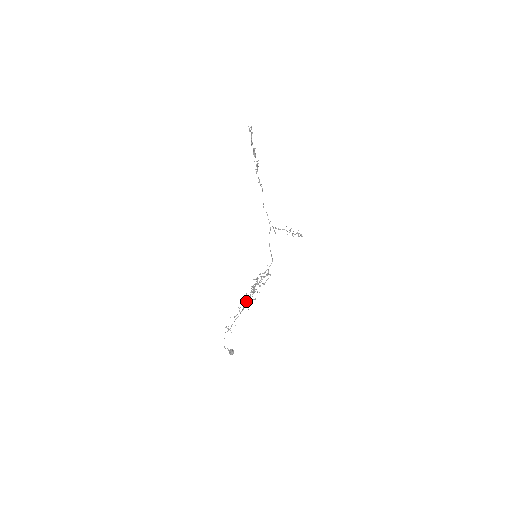
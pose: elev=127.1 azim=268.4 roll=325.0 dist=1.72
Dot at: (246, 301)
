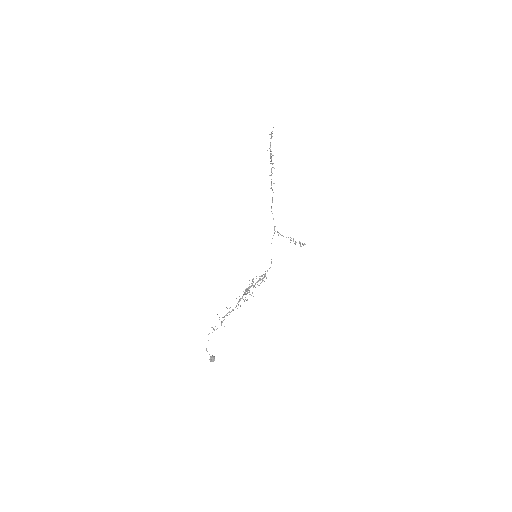
Dot at: (238, 301)
